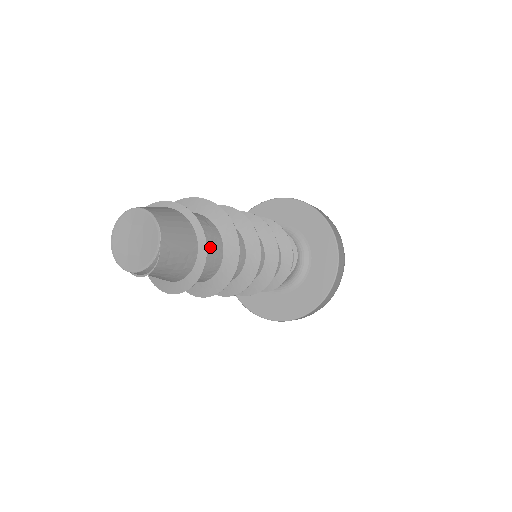
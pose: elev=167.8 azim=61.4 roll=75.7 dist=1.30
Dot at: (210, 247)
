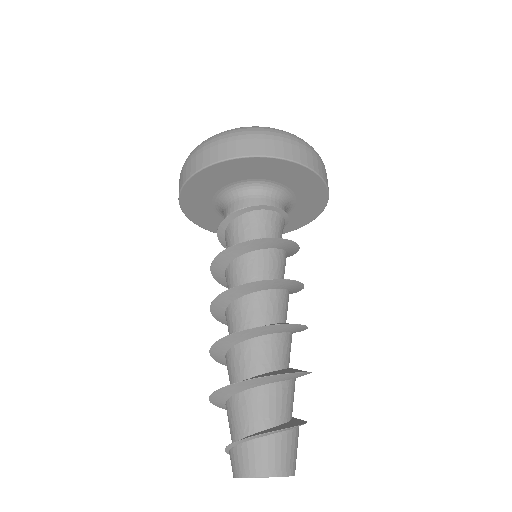
Dot at: (293, 397)
